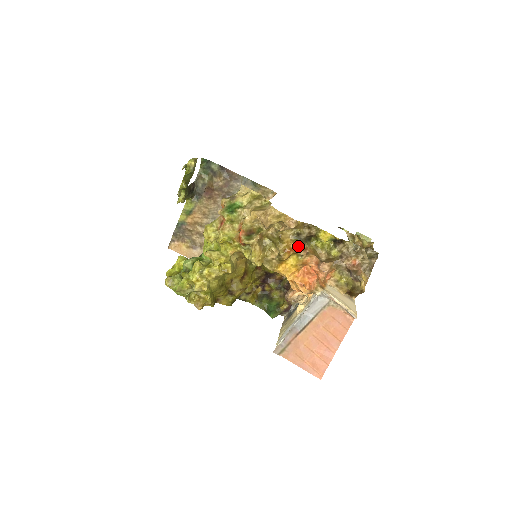
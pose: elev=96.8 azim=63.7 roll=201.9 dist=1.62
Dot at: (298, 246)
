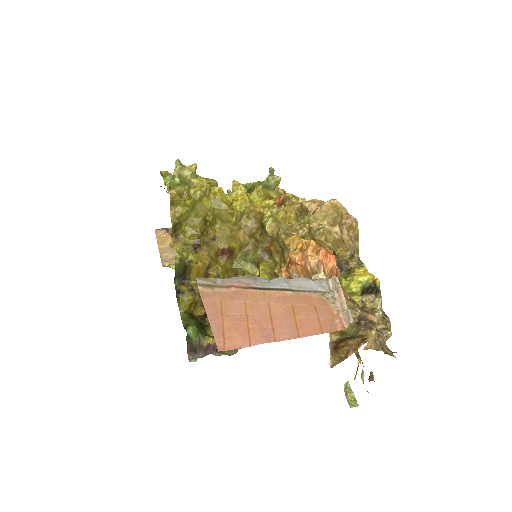
Dot at: occluded
